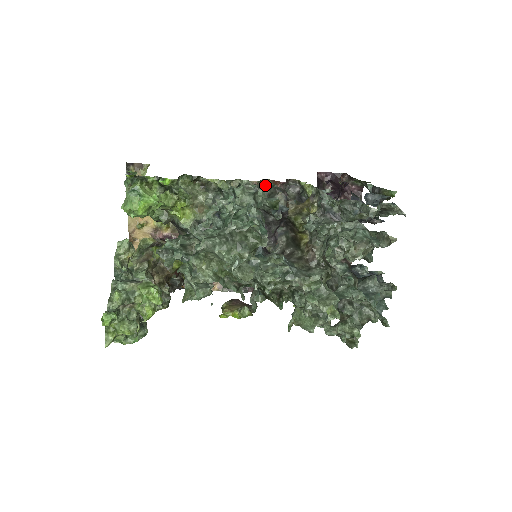
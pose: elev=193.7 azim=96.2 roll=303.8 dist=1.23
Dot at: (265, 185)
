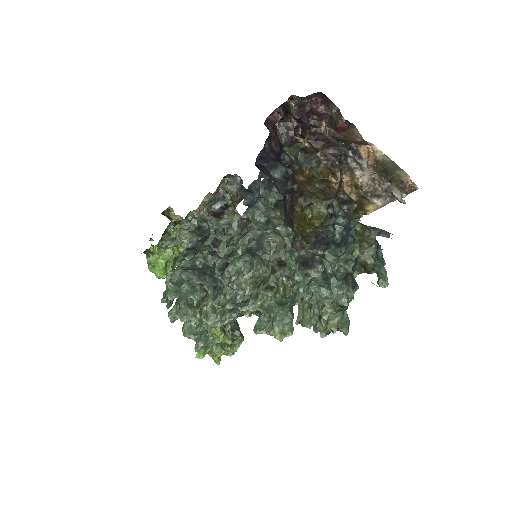
Dot at: (203, 209)
